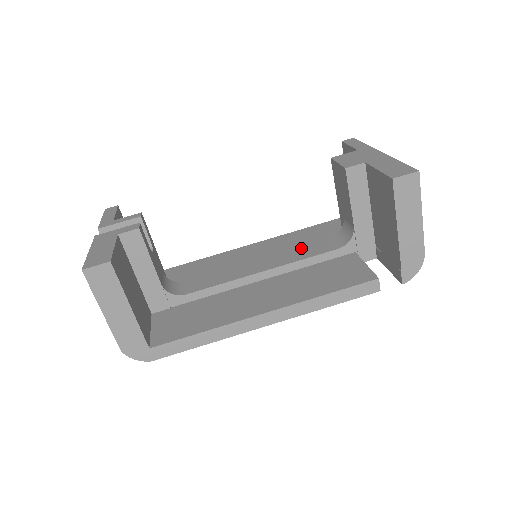
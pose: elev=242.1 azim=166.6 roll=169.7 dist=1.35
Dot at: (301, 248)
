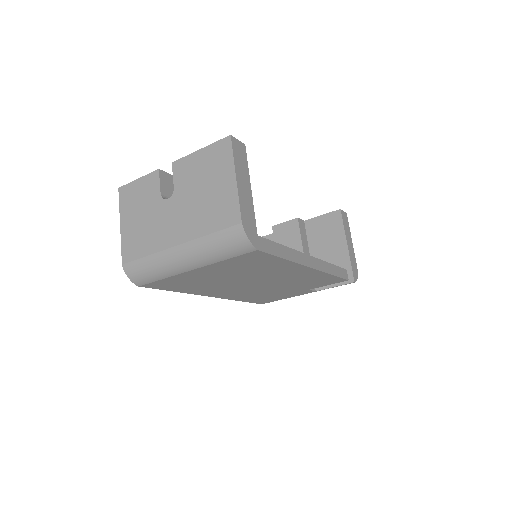
Dot at: occluded
